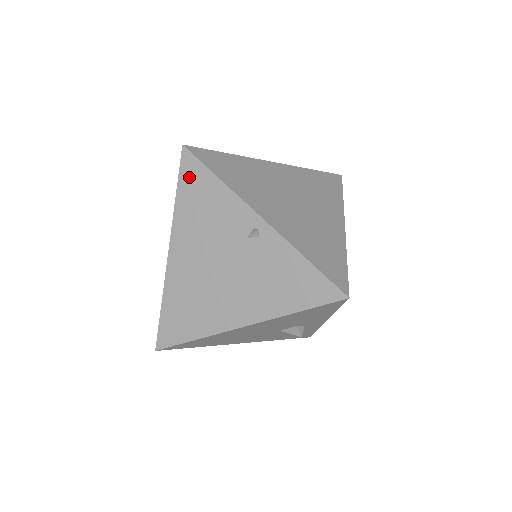
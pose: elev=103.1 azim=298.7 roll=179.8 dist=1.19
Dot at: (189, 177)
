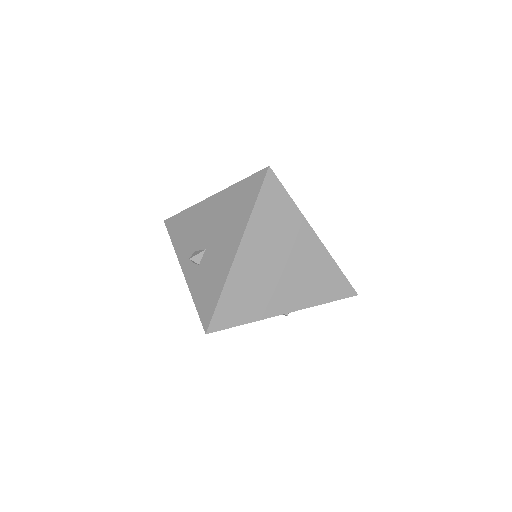
Dot at: occluded
